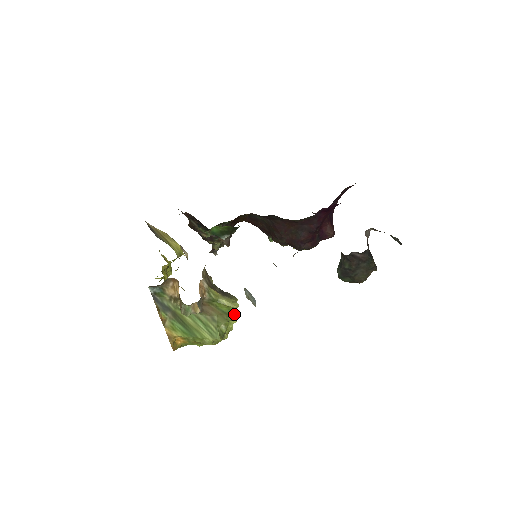
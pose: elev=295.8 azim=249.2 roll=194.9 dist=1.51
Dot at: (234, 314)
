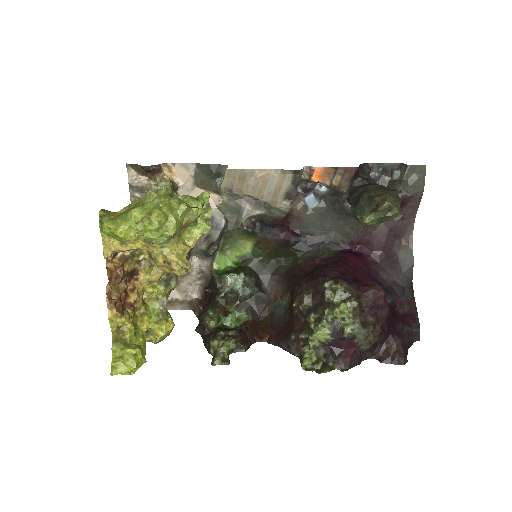
Dot at: (199, 204)
